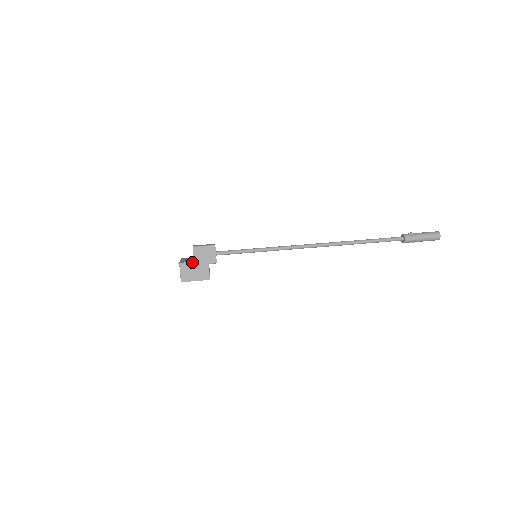
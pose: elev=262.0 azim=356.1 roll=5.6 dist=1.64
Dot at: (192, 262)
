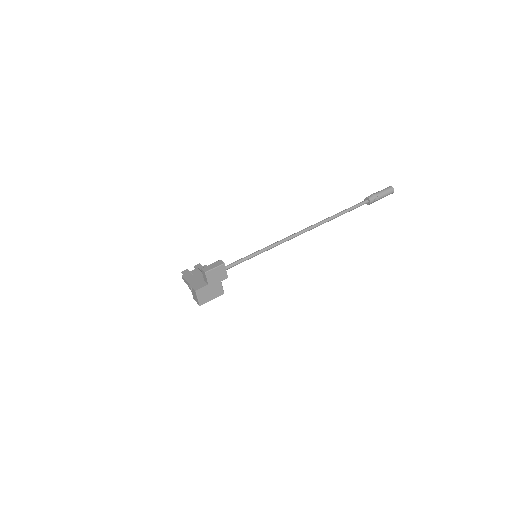
Dot at: (207, 286)
